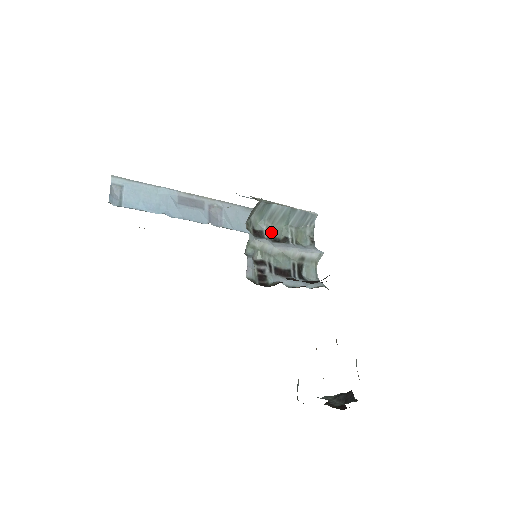
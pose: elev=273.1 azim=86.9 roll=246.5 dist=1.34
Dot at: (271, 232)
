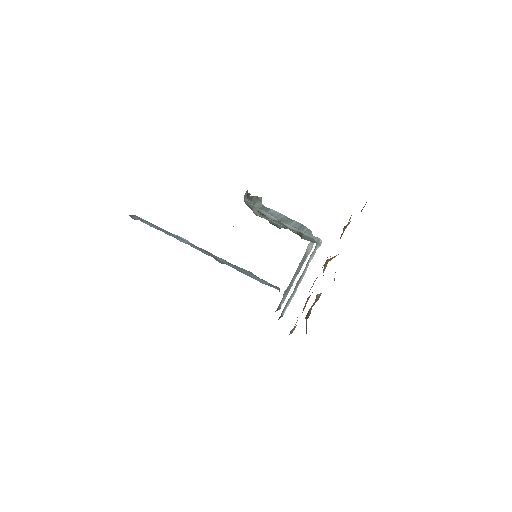
Dot at: (270, 222)
